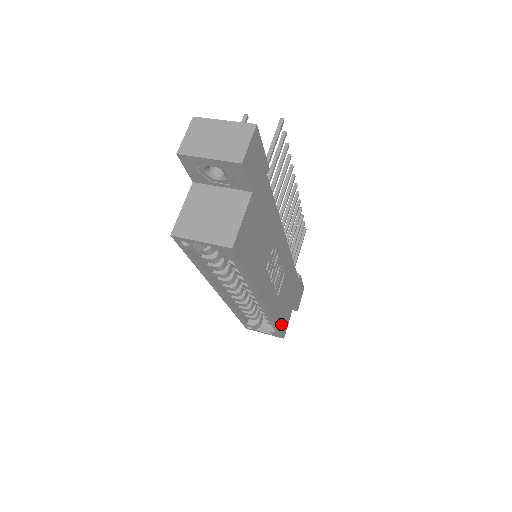
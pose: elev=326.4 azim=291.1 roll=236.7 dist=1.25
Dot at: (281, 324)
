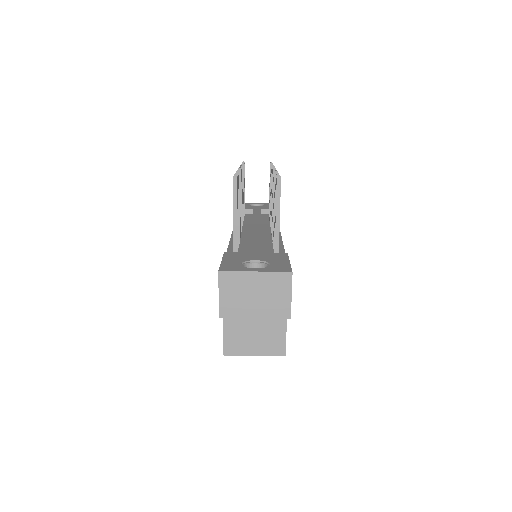
Dot at: occluded
